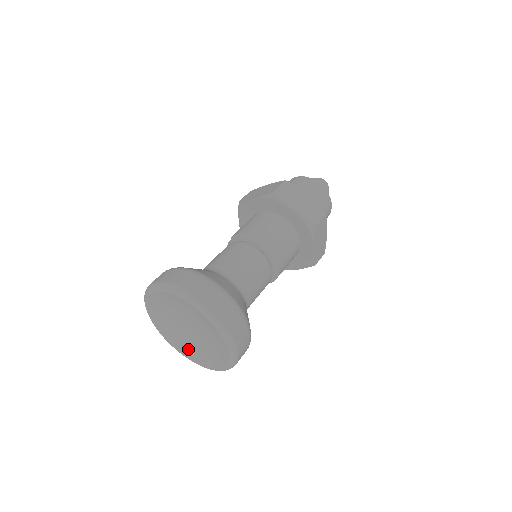
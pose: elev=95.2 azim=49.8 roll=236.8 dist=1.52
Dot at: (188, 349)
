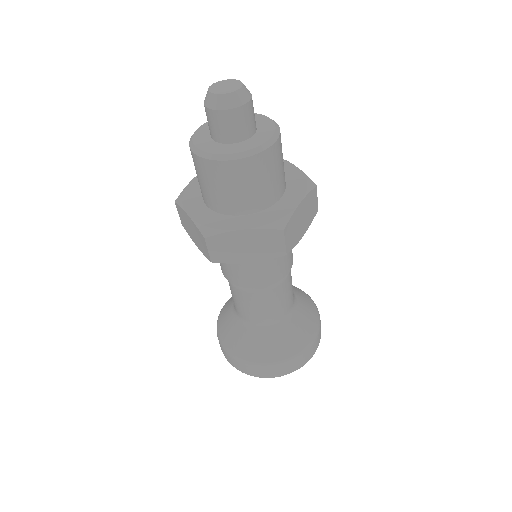
Dot at: occluded
